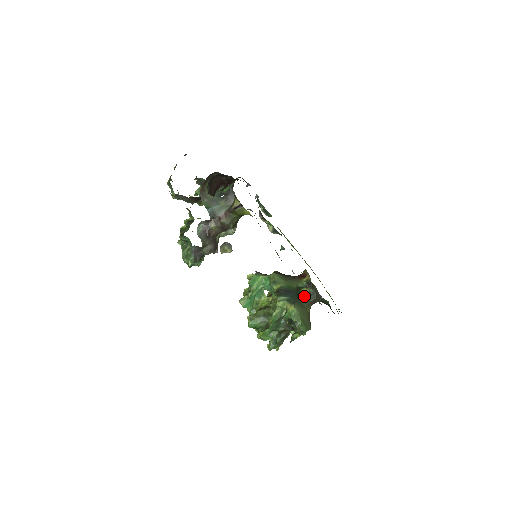
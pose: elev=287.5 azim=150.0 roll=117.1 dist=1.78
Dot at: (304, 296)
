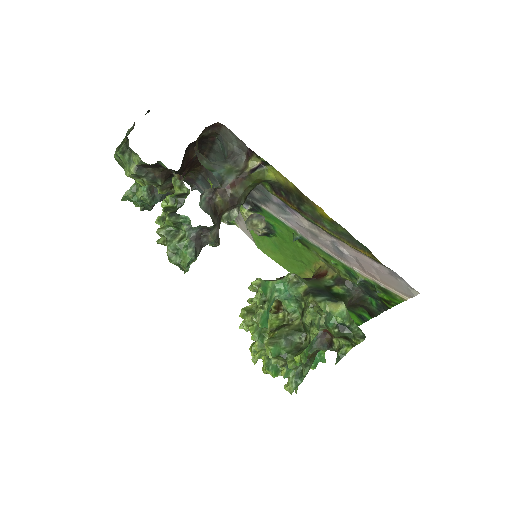
Dot at: (340, 295)
